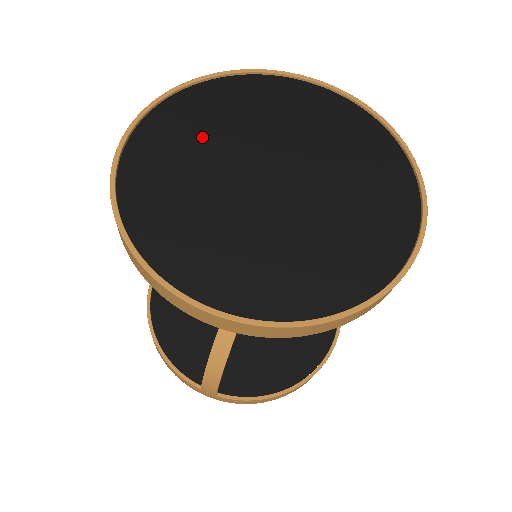
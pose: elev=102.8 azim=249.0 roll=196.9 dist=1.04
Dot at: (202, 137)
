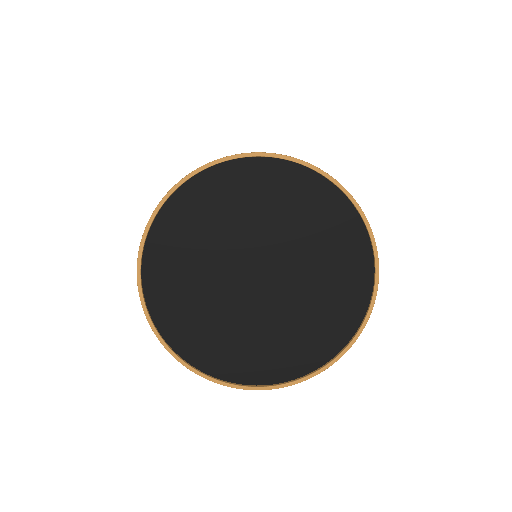
Dot at: (194, 256)
